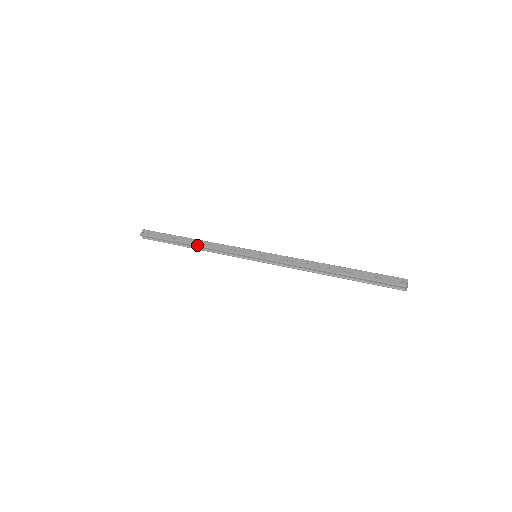
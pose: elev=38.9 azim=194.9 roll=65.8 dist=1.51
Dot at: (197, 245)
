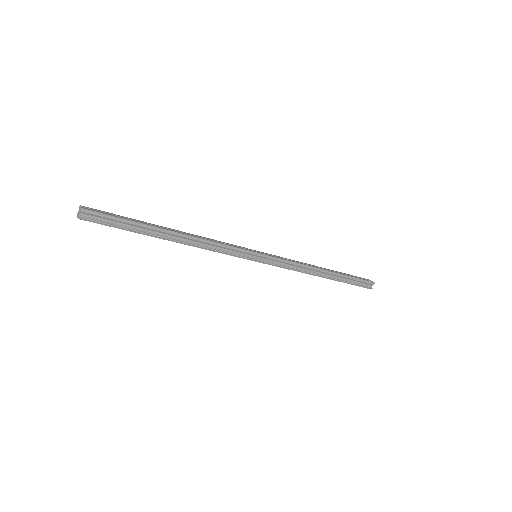
Dot at: (188, 234)
